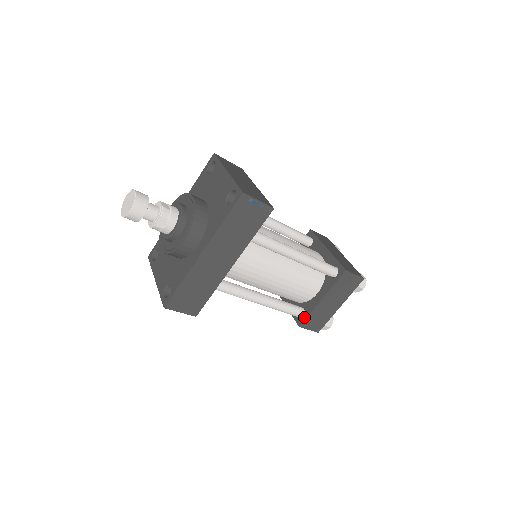
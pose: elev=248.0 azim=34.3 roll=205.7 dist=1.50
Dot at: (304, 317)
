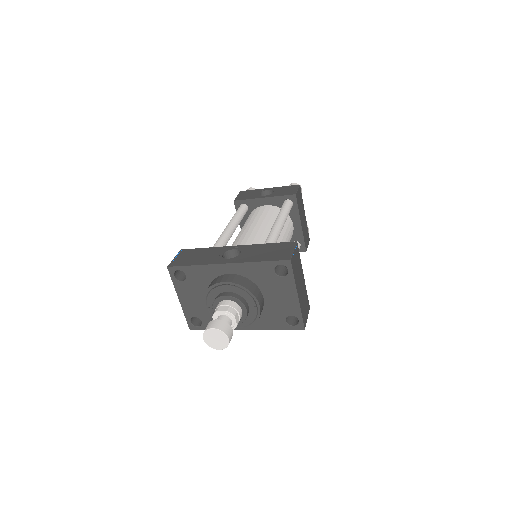
Dot at: occluded
